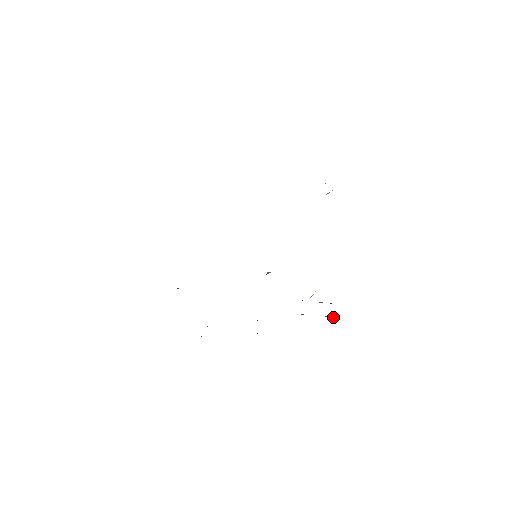
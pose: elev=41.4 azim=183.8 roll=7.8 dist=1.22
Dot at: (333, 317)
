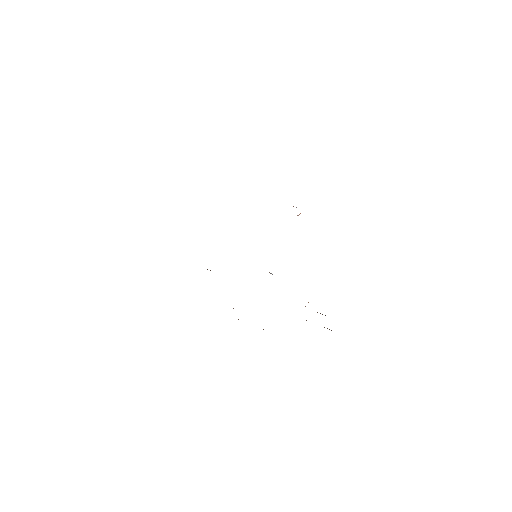
Dot at: occluded
